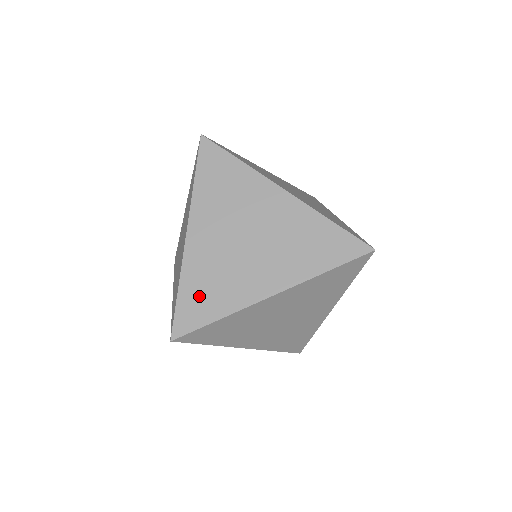
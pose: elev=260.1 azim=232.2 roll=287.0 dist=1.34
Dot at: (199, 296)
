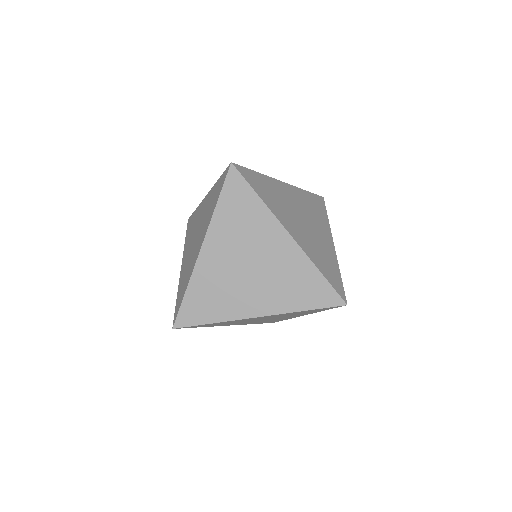
Dot at: (181, 290)
